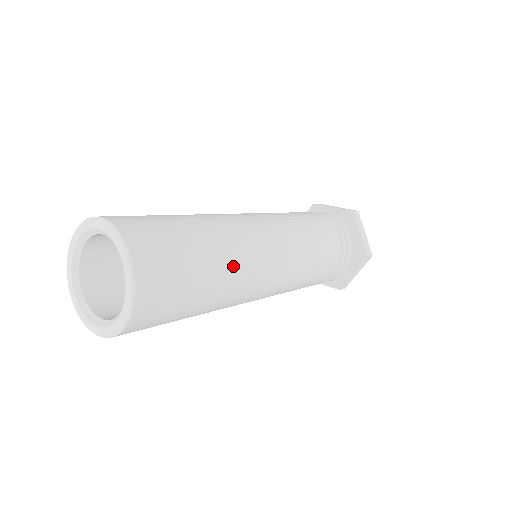
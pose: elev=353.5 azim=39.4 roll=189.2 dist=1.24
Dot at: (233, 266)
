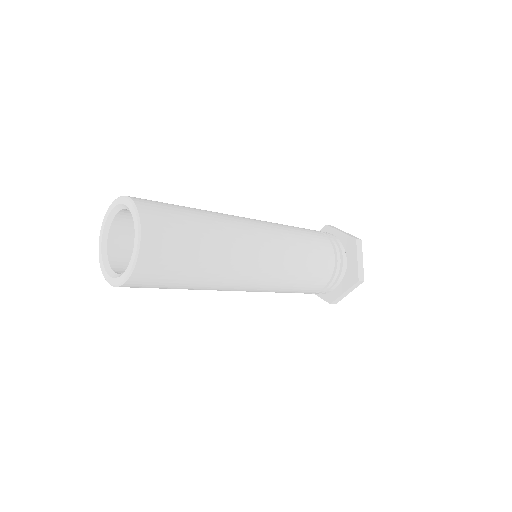
Dot at: (218, 219)
